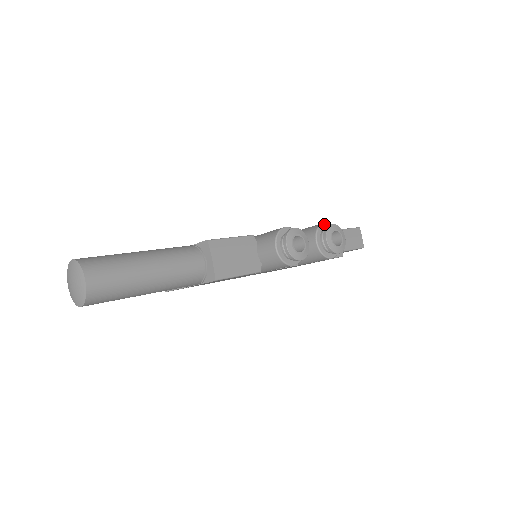
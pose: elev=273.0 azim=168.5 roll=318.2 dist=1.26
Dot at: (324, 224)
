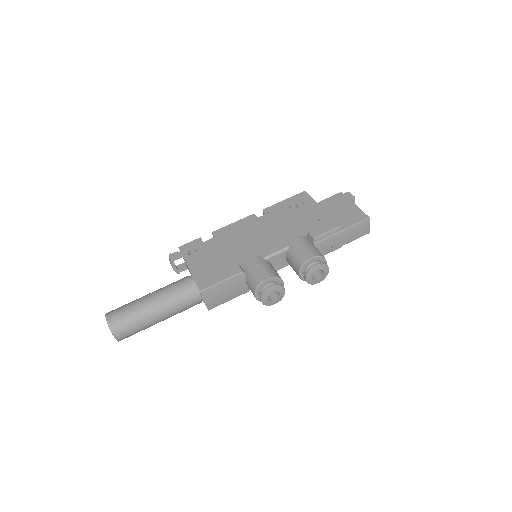
Dot at: (311, 259)
